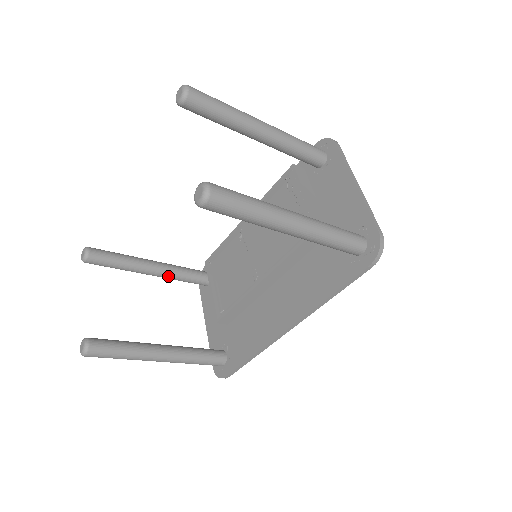
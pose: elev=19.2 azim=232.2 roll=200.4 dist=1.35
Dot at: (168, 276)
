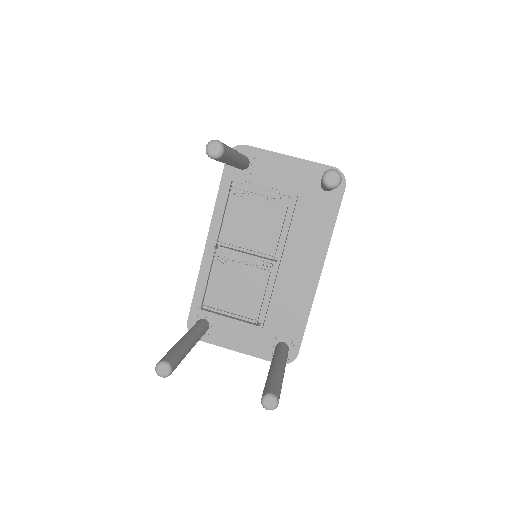
Dot at: (197, 340)
